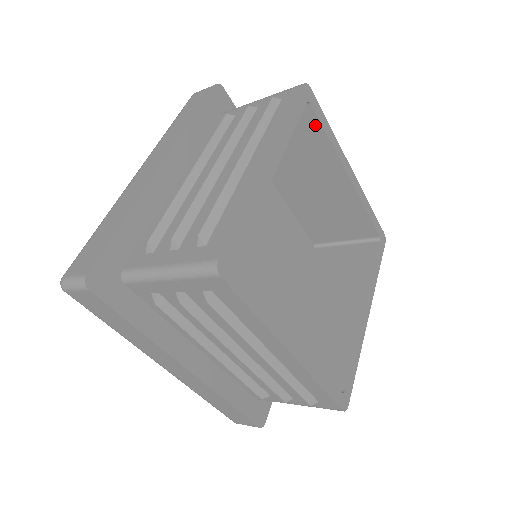
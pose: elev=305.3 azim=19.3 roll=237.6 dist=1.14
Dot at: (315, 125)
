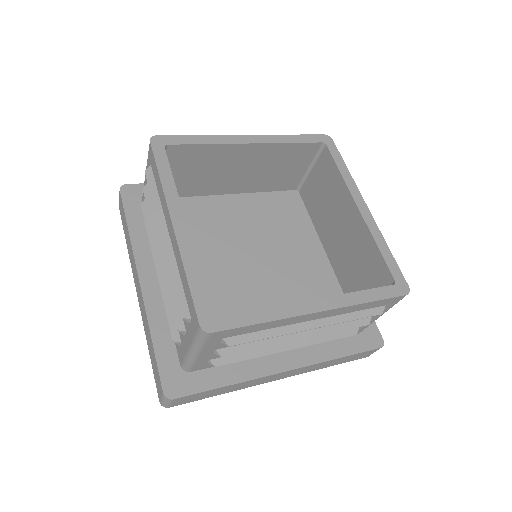
Dot at: (331, 163)
